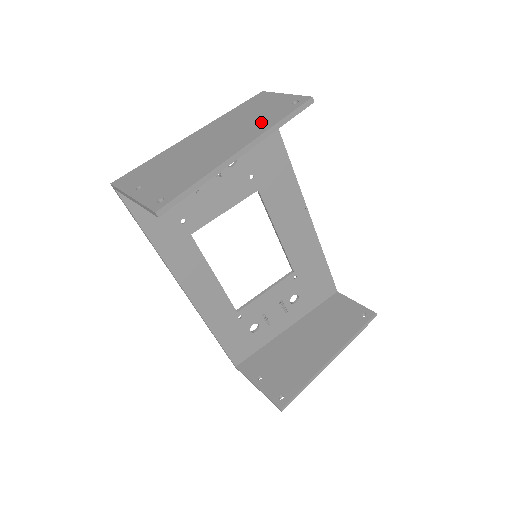
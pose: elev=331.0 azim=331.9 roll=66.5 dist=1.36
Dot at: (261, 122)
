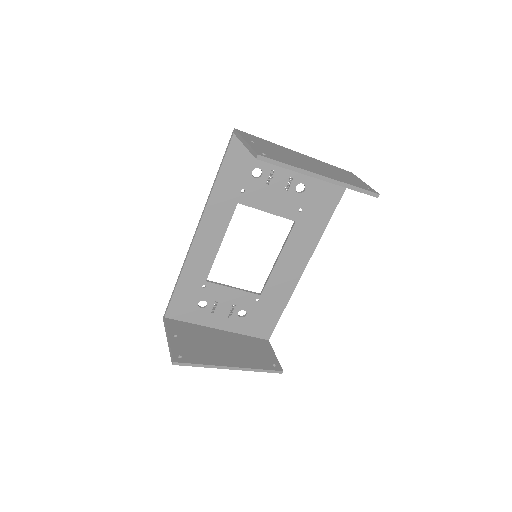
Dot at: (343, 179)
